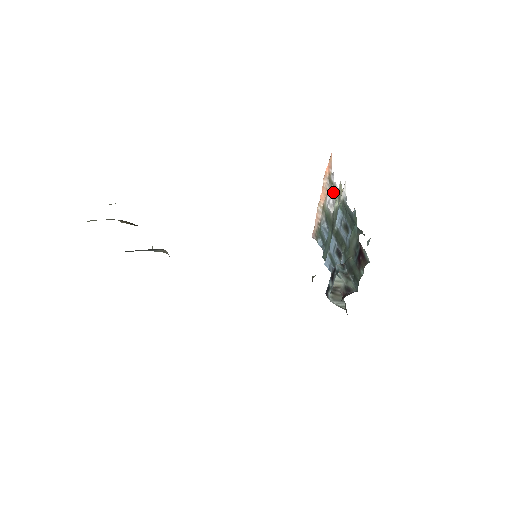
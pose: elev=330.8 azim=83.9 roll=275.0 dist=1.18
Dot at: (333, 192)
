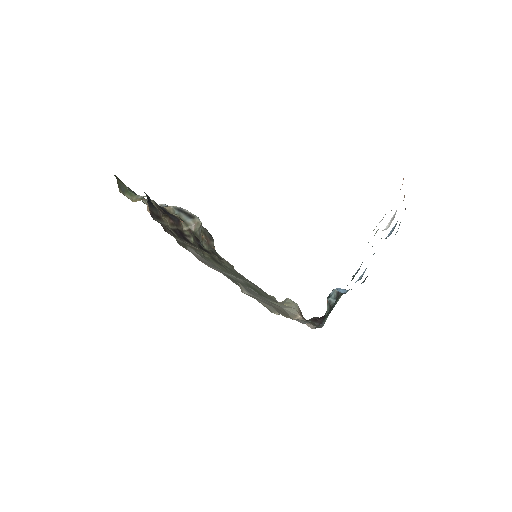
Dot at: occluded
